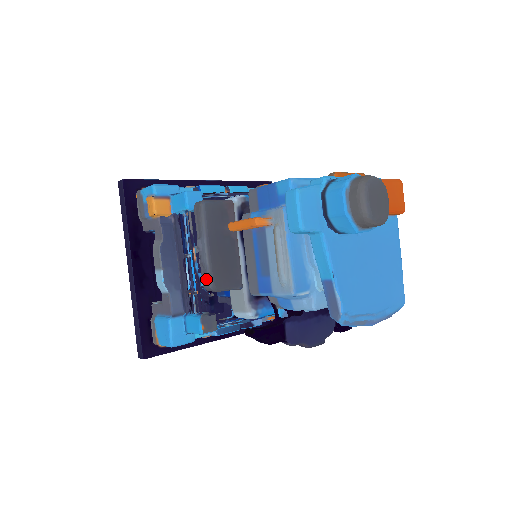
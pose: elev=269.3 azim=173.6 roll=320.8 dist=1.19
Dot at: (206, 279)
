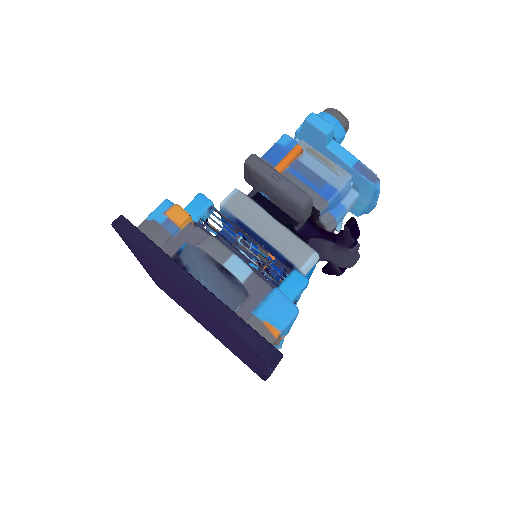
Dot at: (302, 195)
